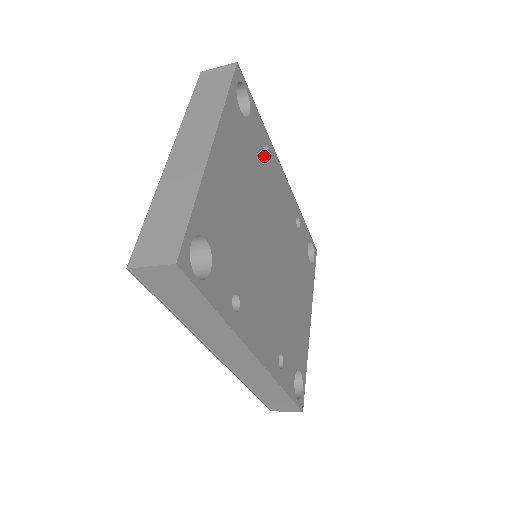
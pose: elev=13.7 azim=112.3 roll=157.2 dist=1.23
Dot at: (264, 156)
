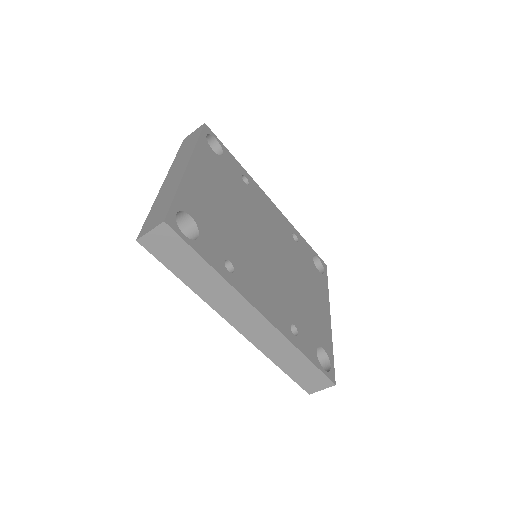
Dot at: (244, 183)
